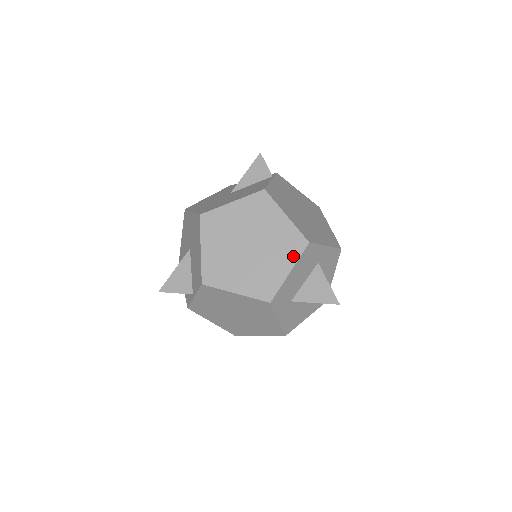
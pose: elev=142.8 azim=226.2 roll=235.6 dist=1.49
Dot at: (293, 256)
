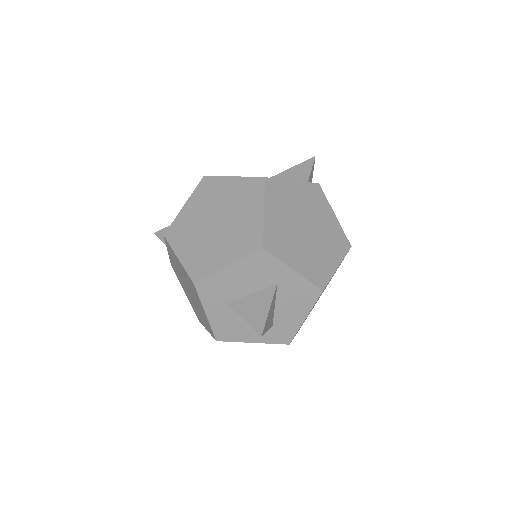
Dot at: (241, 252)
